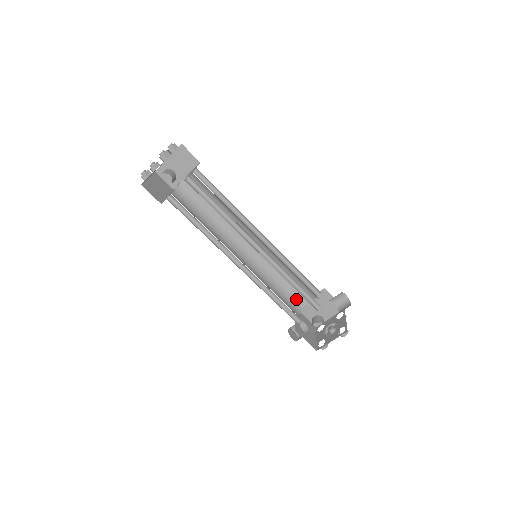
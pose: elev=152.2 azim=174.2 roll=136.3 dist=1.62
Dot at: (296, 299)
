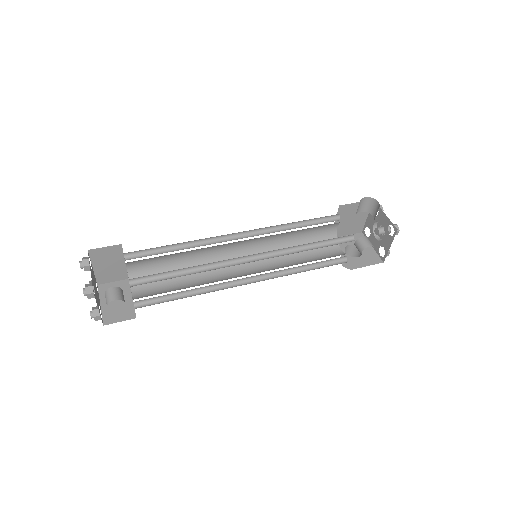
Dot at: (324, 238)
